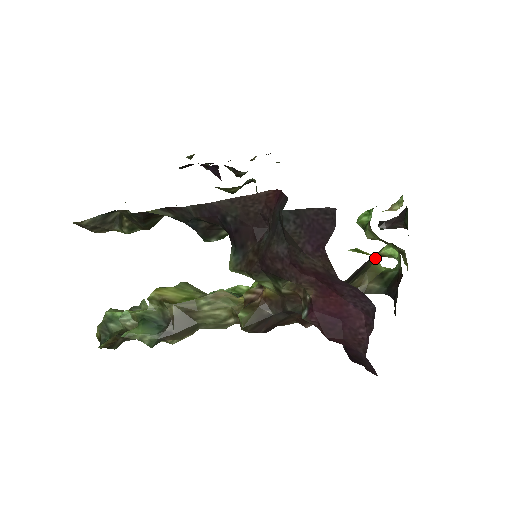
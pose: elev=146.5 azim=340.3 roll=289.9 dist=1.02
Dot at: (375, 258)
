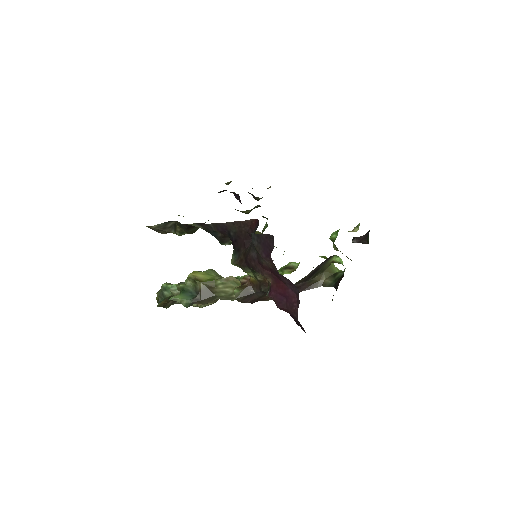
Dot at: (329, 263)
